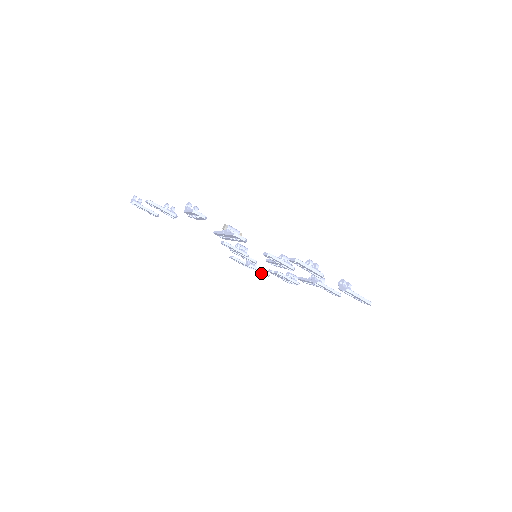
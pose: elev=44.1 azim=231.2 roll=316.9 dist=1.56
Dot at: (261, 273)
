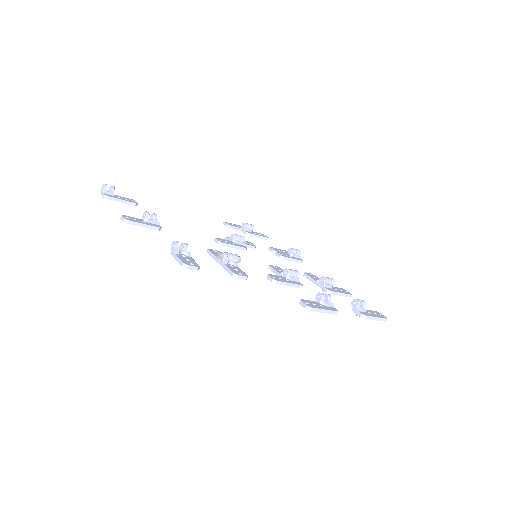
Dot at: occluded
